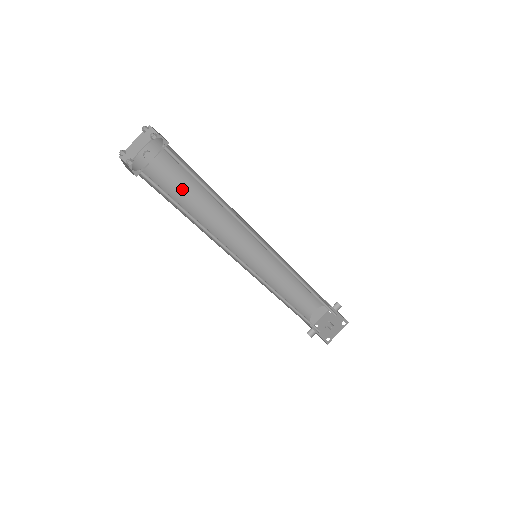
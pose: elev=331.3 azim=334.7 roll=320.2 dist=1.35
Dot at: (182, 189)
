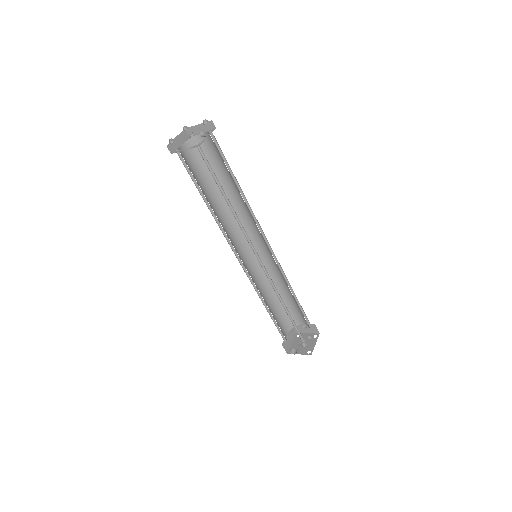
Dot at: (203, 188)
